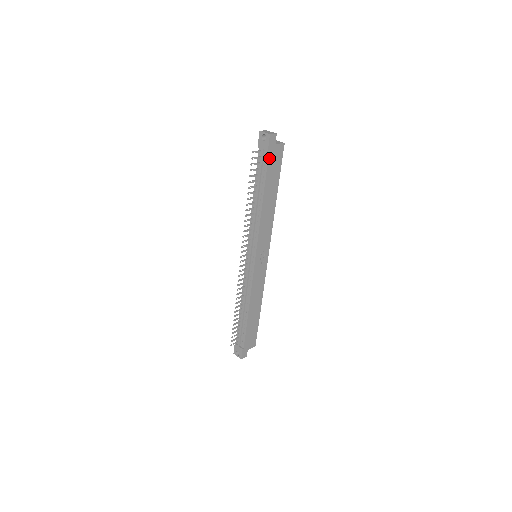
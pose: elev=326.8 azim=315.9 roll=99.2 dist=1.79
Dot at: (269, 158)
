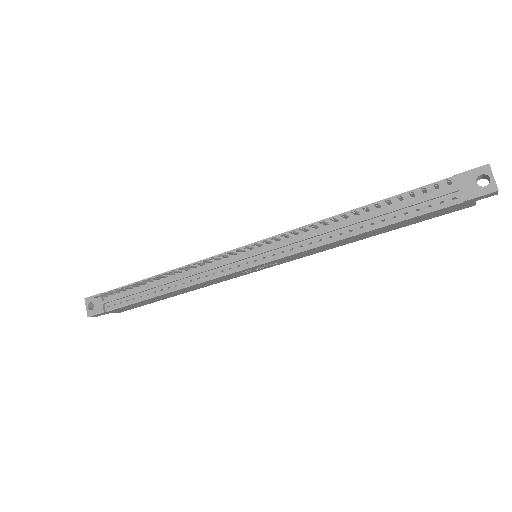
Dot at: (448, 207)
